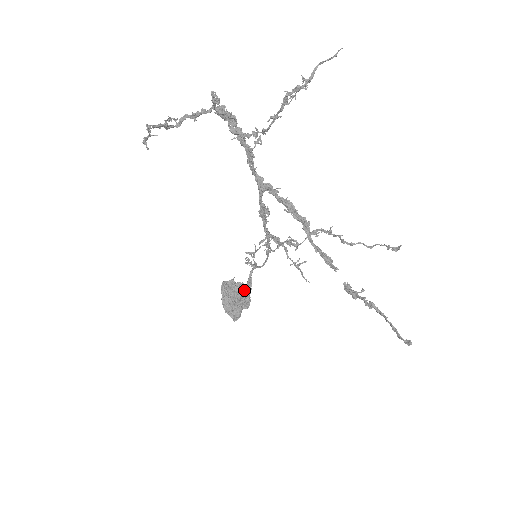
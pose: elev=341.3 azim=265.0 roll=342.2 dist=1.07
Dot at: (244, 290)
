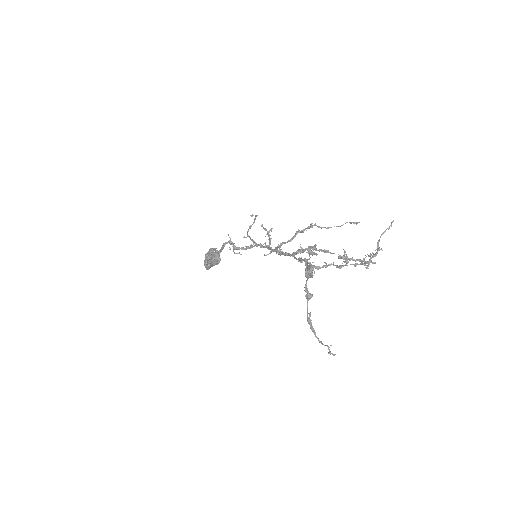
Dot at: occluded
